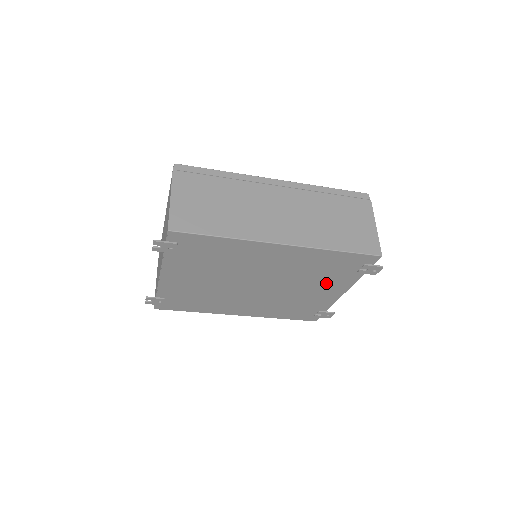
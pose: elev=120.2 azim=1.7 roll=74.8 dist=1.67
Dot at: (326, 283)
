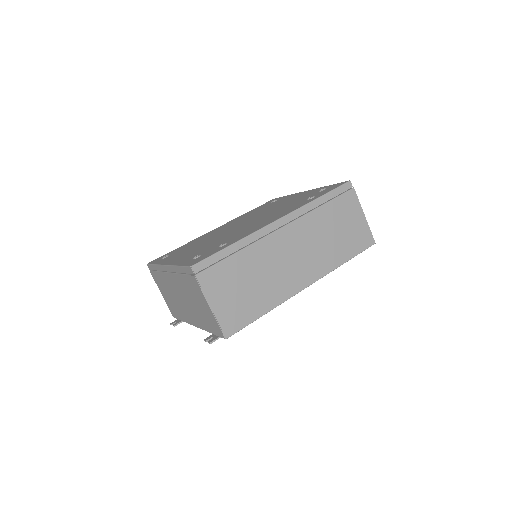
Dot at: occluded
